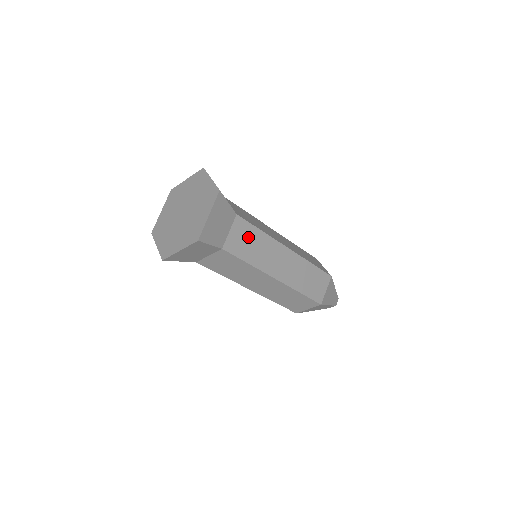
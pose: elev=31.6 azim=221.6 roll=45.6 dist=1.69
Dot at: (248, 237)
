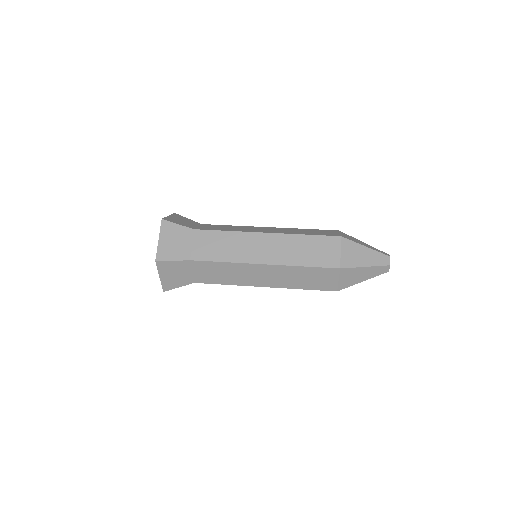
Dot at: (213, 270)
